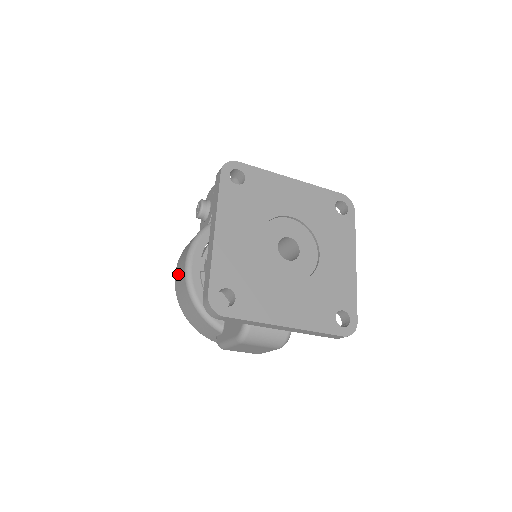
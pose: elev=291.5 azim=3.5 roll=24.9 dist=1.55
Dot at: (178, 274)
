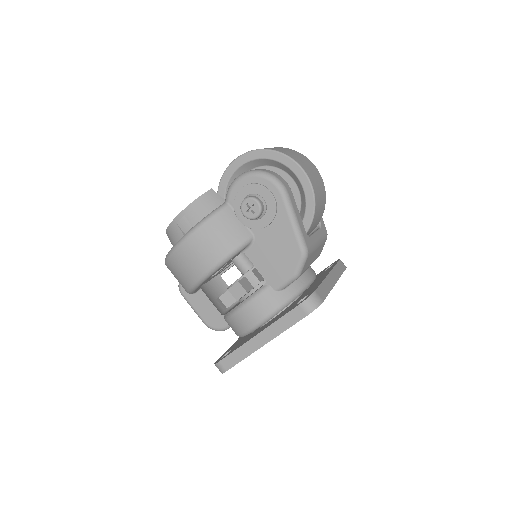
Dot at: (189, 256)
